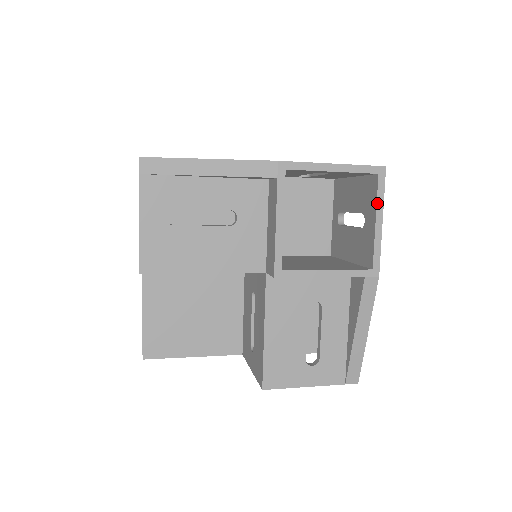
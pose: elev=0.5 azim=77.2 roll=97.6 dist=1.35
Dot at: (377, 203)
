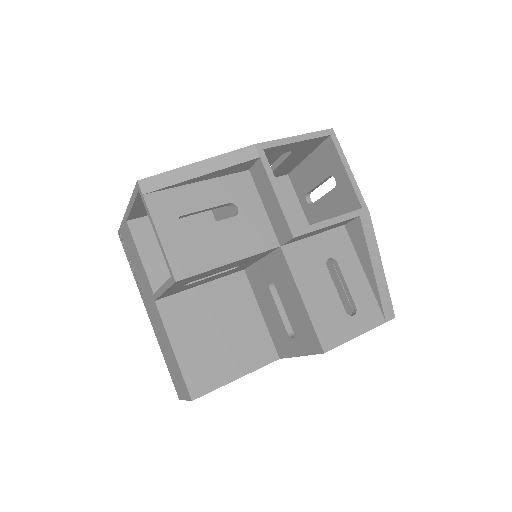
Dot at: (340, 157)
